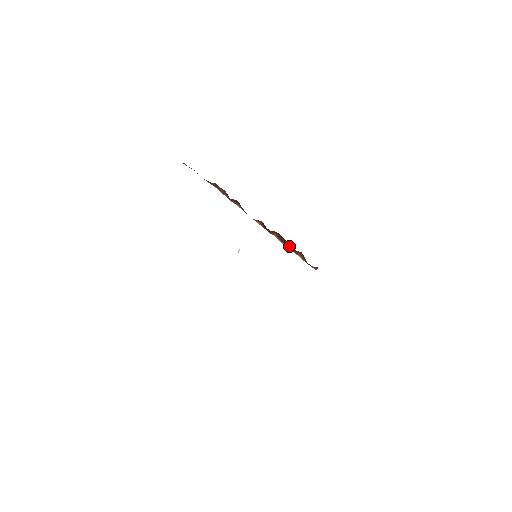
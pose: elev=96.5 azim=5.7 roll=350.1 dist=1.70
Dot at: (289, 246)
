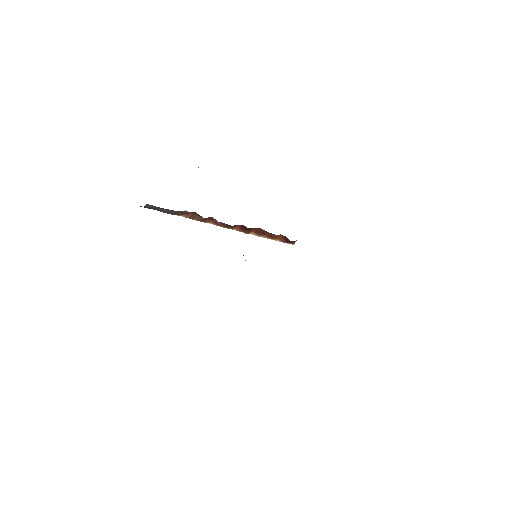
Dot at: (268, 235)
